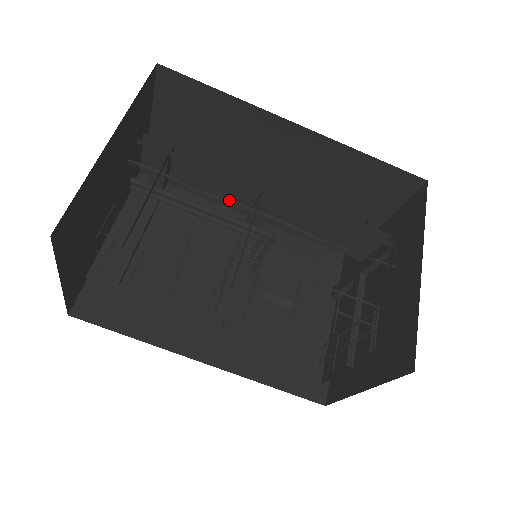
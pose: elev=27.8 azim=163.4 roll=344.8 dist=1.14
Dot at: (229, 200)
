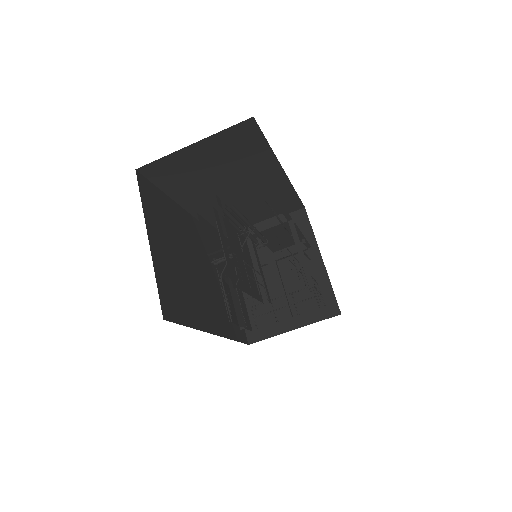
Dot at: (250, 218)
